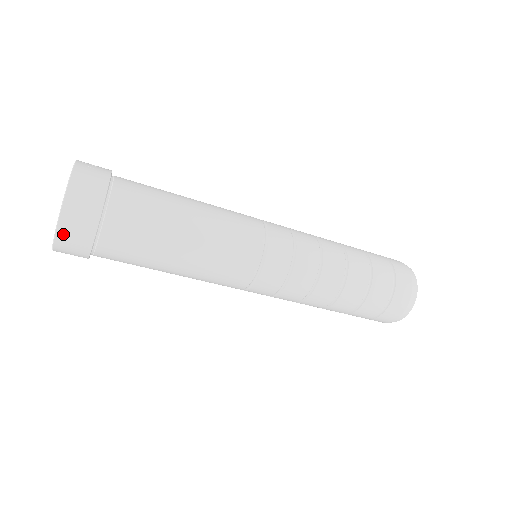
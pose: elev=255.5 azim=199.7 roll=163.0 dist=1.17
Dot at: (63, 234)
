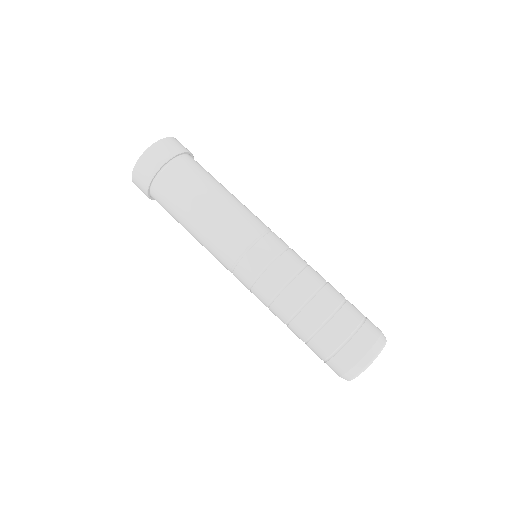
Dot at: (154, 149)
